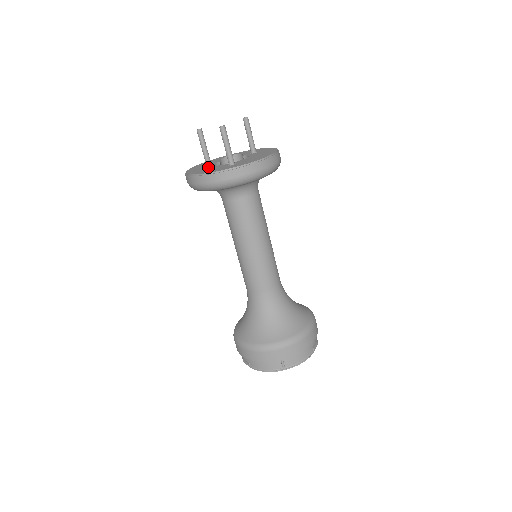
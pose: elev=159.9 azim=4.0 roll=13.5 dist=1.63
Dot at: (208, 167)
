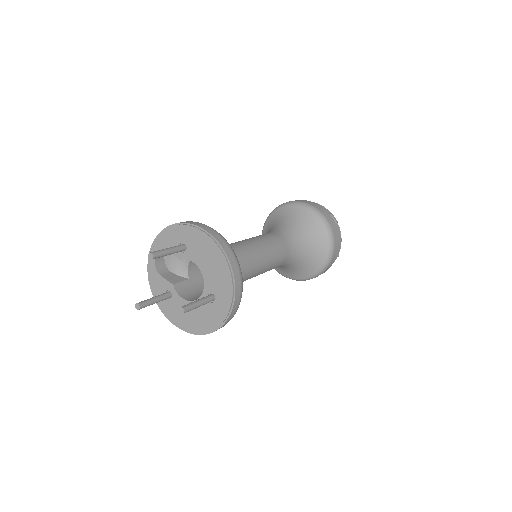
Dot at: occluded
